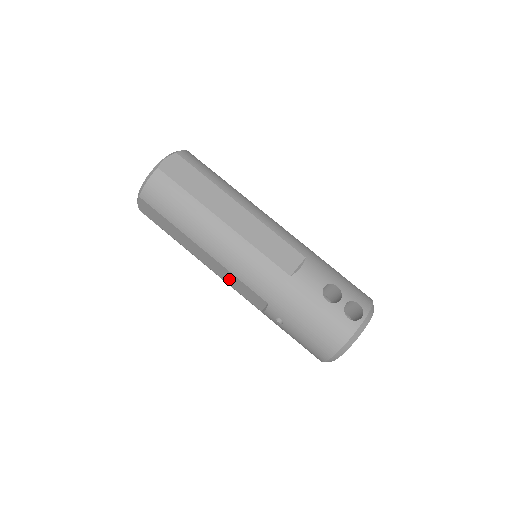
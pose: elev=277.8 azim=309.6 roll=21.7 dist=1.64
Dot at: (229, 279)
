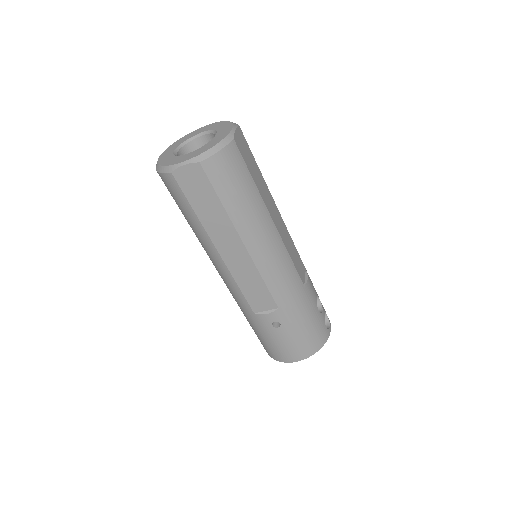
Dot at: (246, 278)
